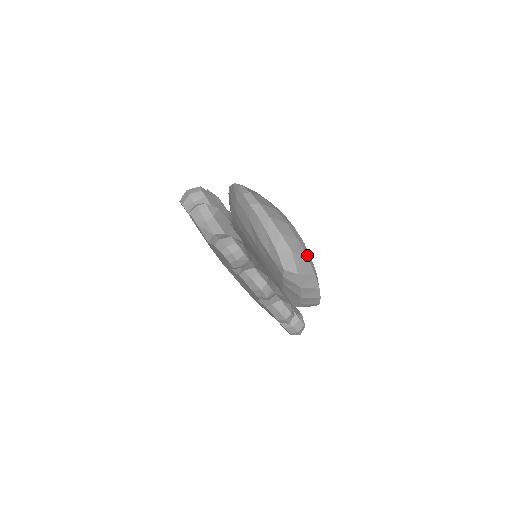
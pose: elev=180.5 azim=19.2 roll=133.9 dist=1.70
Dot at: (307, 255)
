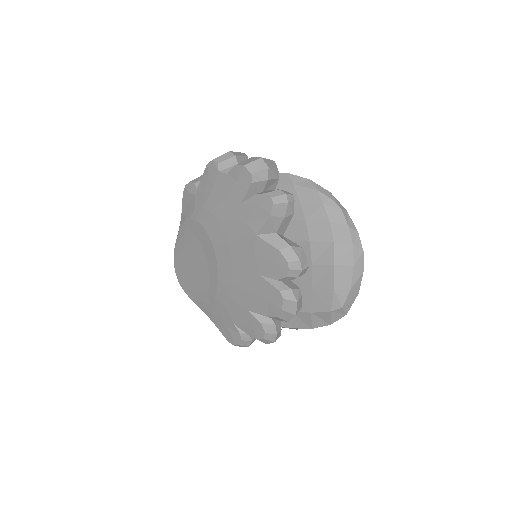
Dot at: occluded
